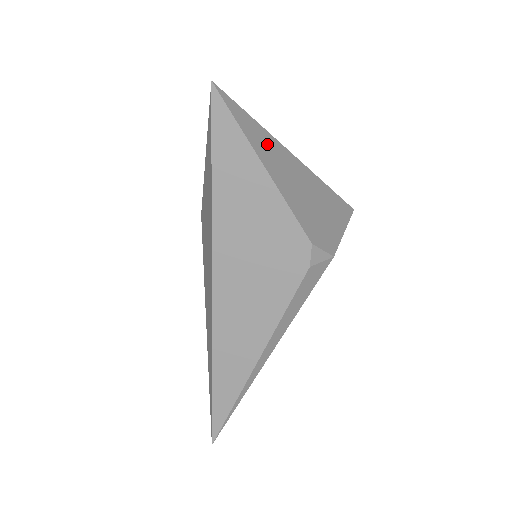
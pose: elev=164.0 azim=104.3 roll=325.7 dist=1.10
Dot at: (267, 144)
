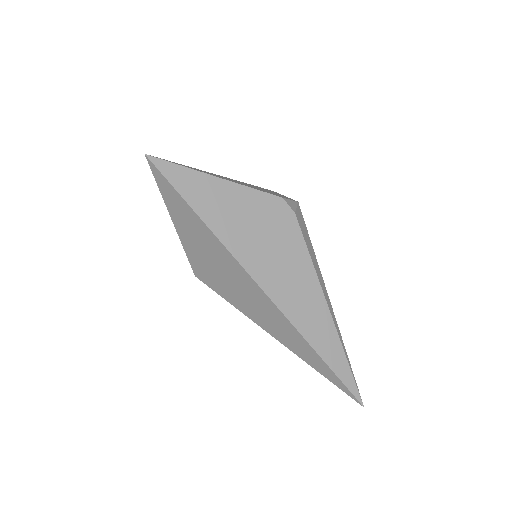
Dot at: (203, 171)
